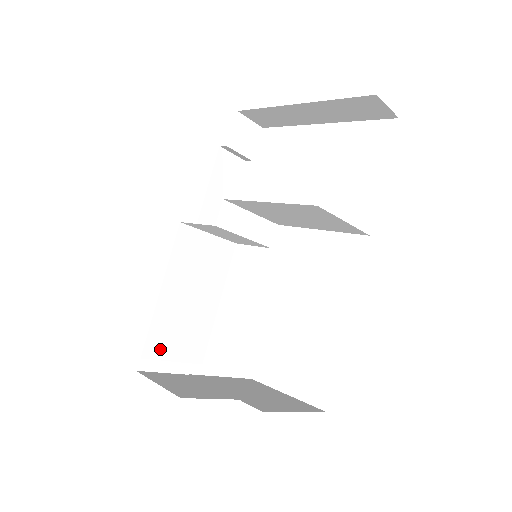
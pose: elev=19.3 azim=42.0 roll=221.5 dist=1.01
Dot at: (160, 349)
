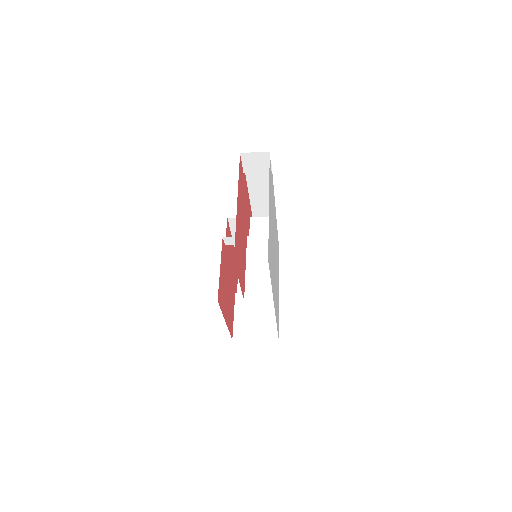
Dot at: occluded
